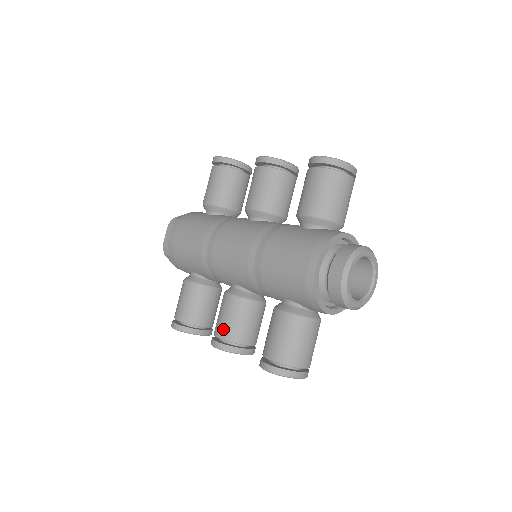
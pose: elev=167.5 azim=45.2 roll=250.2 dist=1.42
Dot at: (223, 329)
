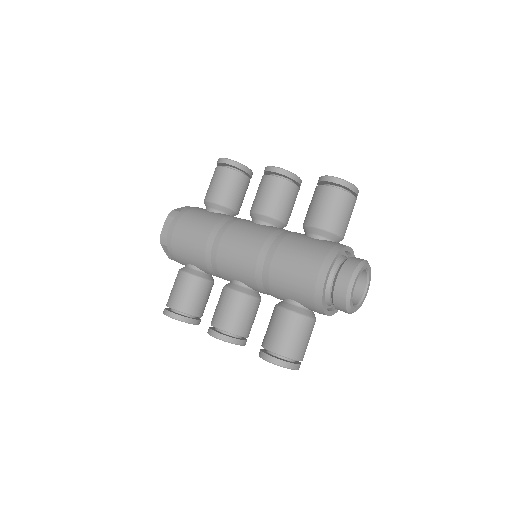
Dot at: (223, 321)
